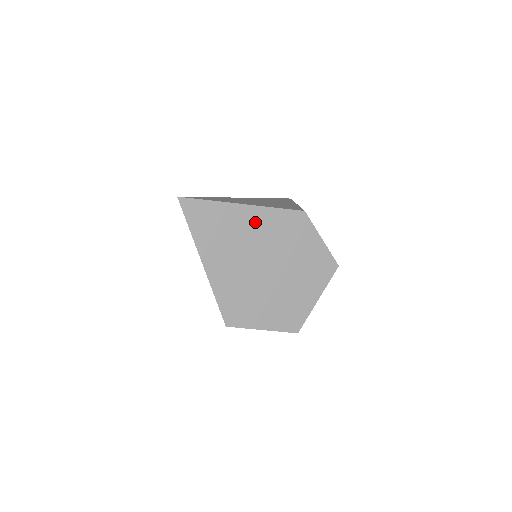
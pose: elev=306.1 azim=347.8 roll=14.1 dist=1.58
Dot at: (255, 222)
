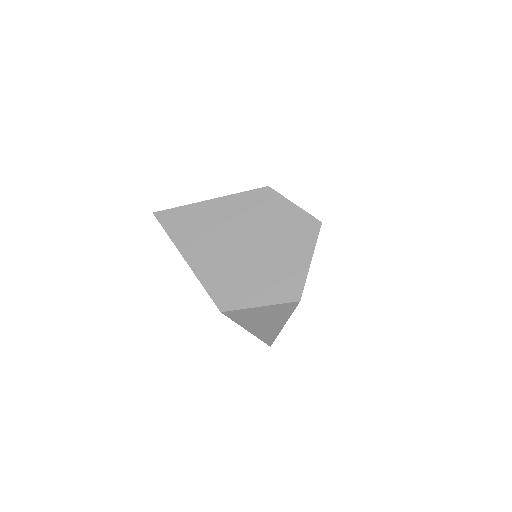
Dot at: (224, 210)
